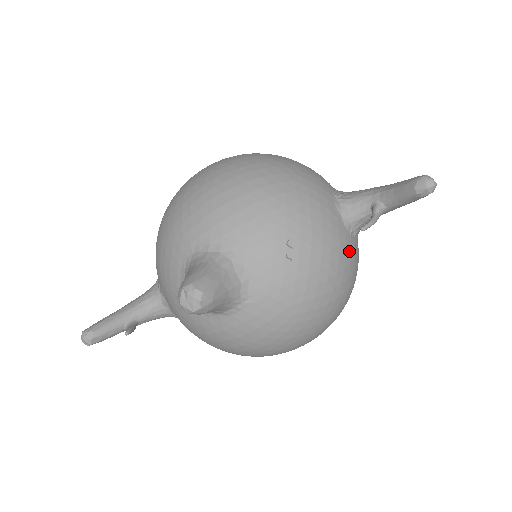
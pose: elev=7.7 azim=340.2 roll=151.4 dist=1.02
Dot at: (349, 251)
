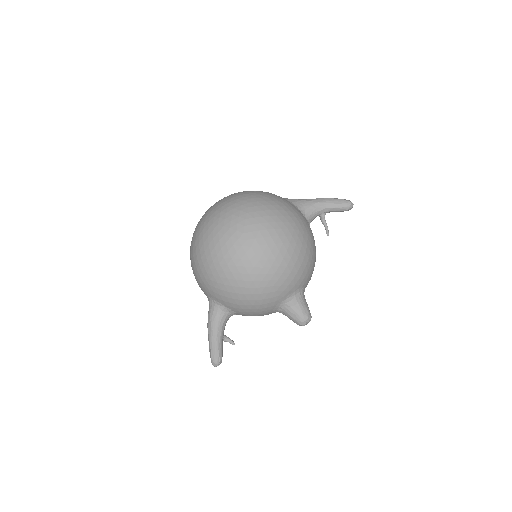
Dot at: occluded
